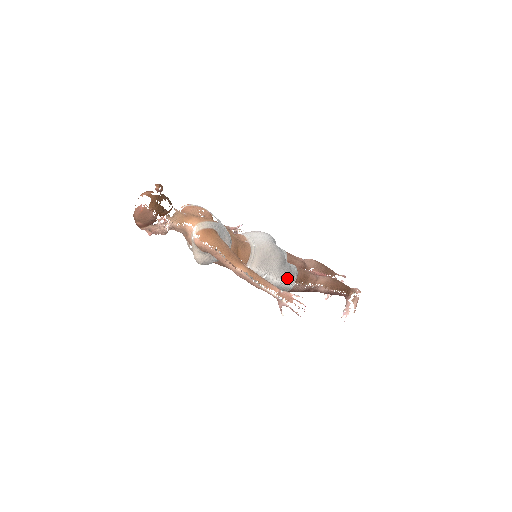
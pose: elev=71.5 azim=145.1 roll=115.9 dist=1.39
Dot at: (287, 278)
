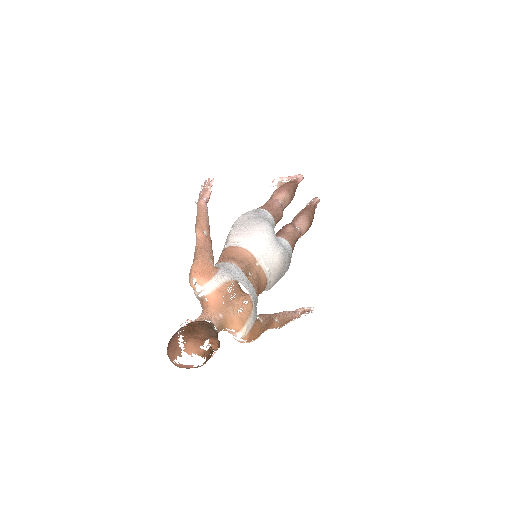
Dot at: occluded
